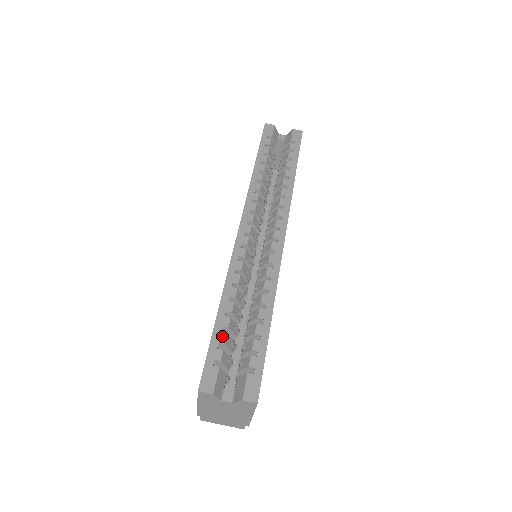
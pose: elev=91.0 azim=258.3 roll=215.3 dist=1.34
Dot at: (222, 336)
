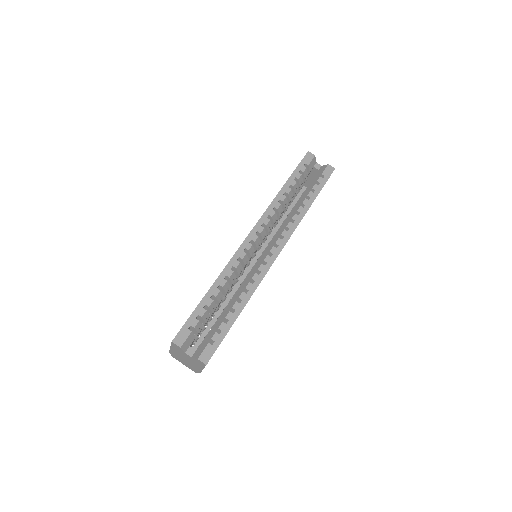
Dot at: (202, 311)
